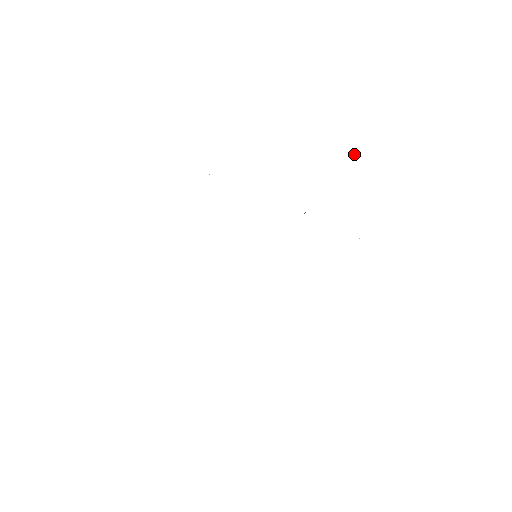
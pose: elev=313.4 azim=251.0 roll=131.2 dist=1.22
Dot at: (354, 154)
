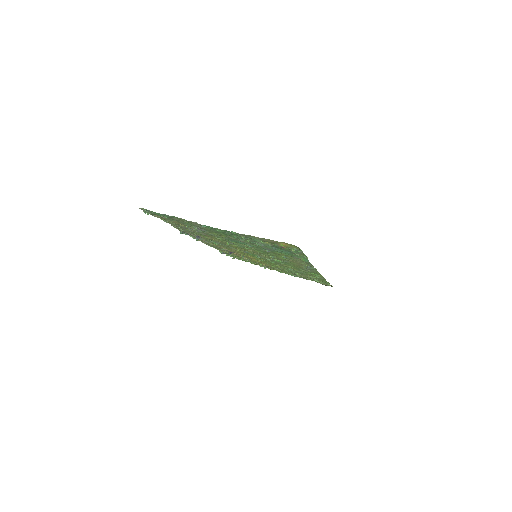
Dot at: (233, 257)
